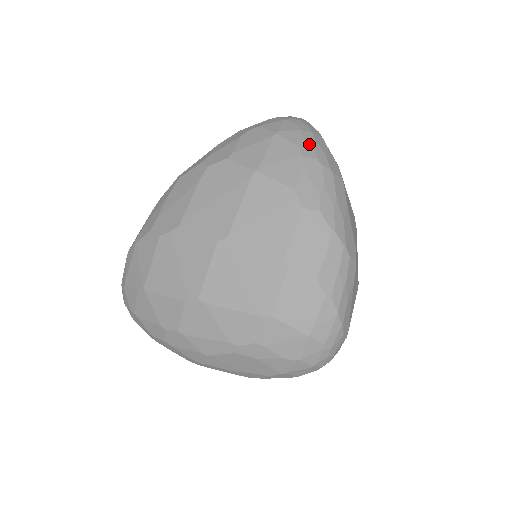
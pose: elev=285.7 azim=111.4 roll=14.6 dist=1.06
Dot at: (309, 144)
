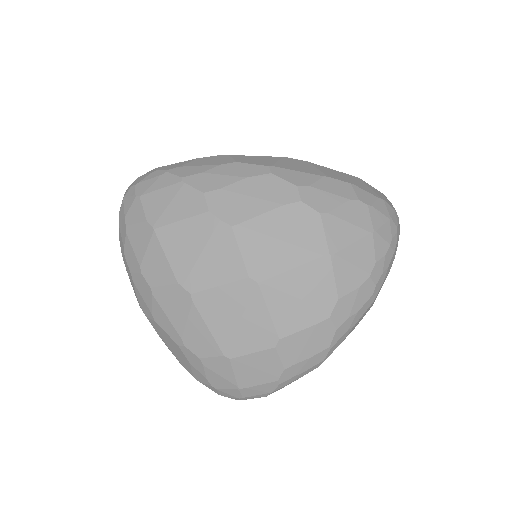
Dot at: (383, 266)
